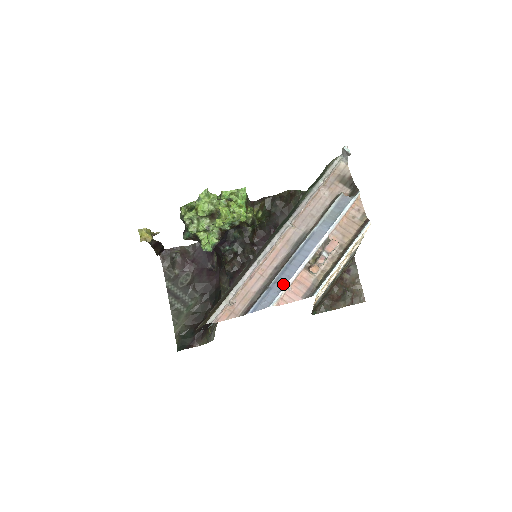
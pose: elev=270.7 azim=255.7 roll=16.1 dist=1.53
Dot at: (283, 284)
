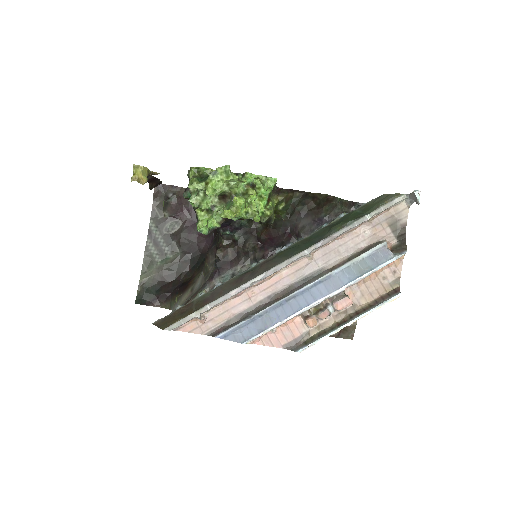
Dot at: (268, 324)
